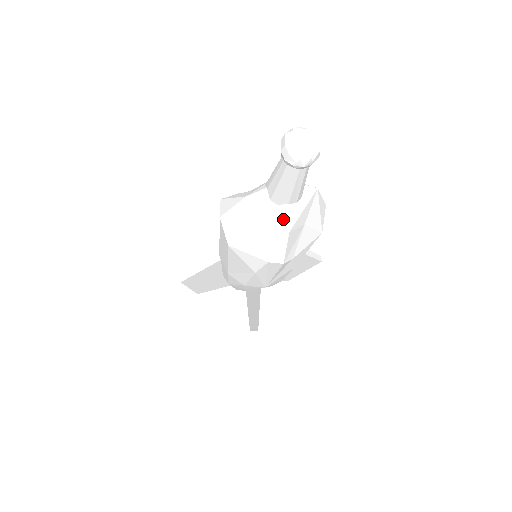
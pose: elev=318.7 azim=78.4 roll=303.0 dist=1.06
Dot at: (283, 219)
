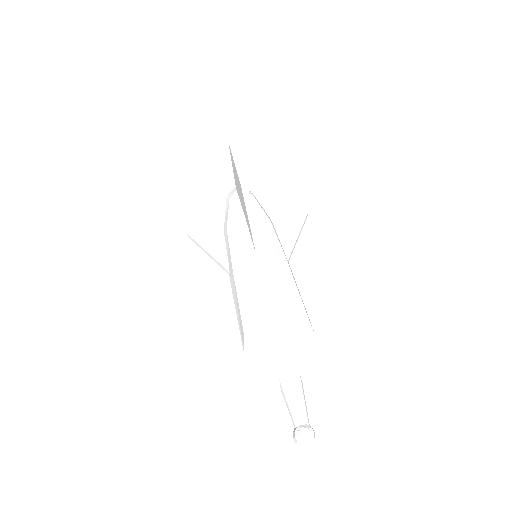
Dot at: occluded
